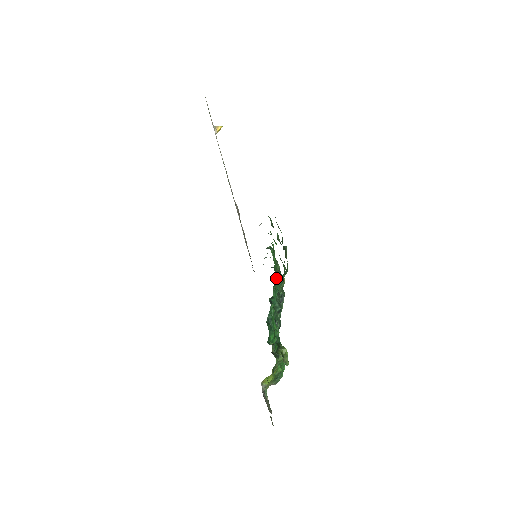
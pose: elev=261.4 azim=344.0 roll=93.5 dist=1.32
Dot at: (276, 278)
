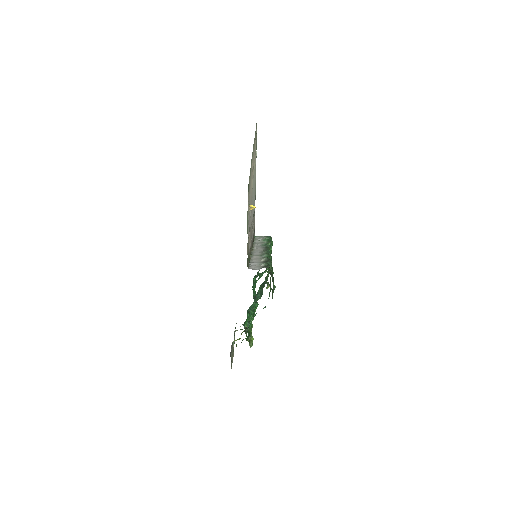
Dot at: occluded
